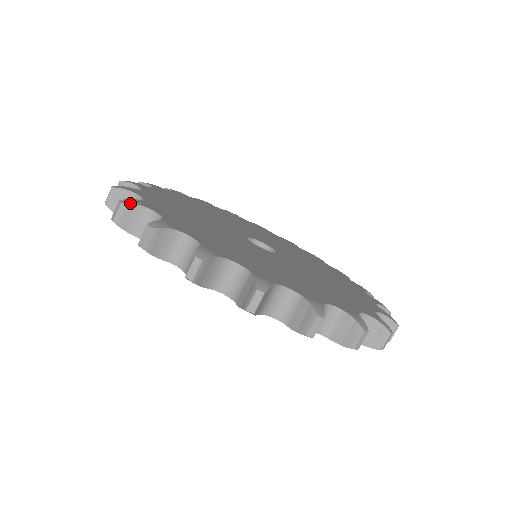
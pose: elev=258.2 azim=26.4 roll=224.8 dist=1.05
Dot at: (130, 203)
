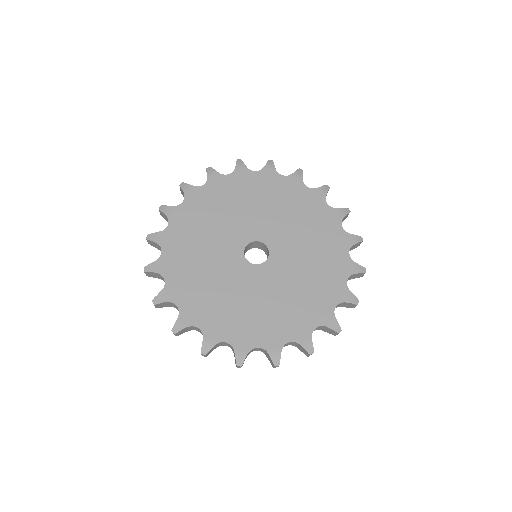
Dot at: (179, 331)
